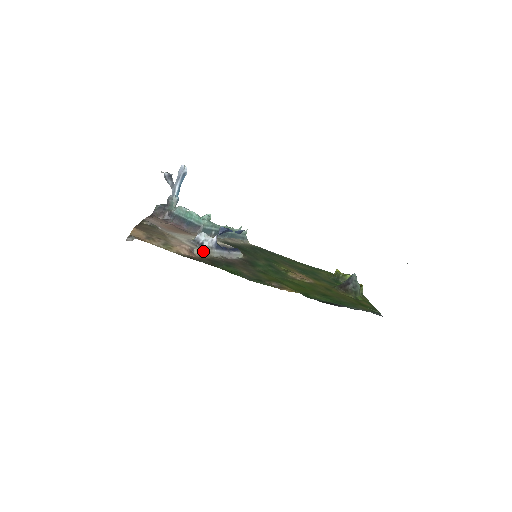
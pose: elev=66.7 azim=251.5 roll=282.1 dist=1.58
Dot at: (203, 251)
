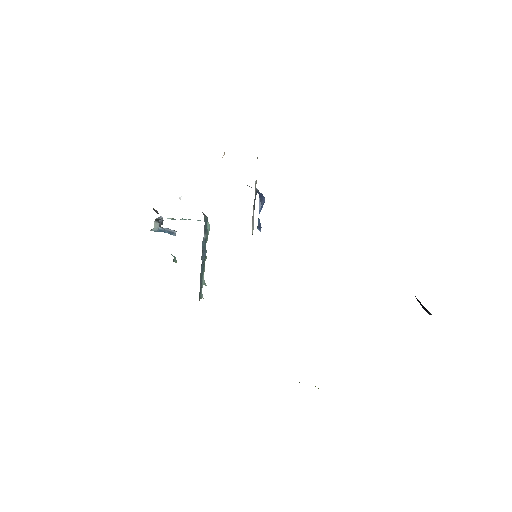
Dot at: occluded
